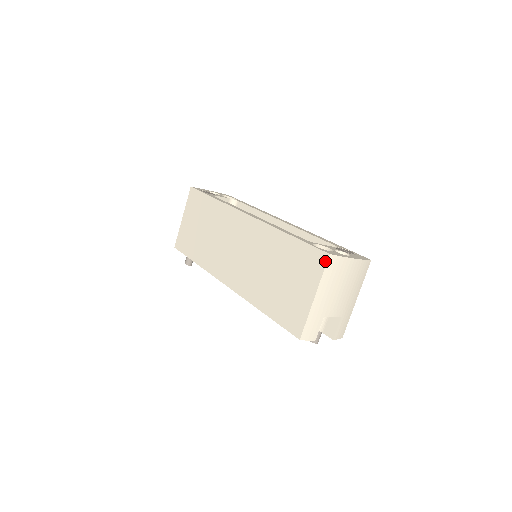
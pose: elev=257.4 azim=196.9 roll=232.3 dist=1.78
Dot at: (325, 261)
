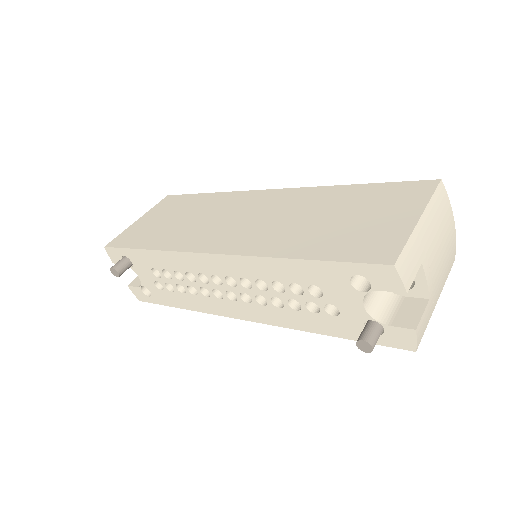
Dot at: (434, 185)
